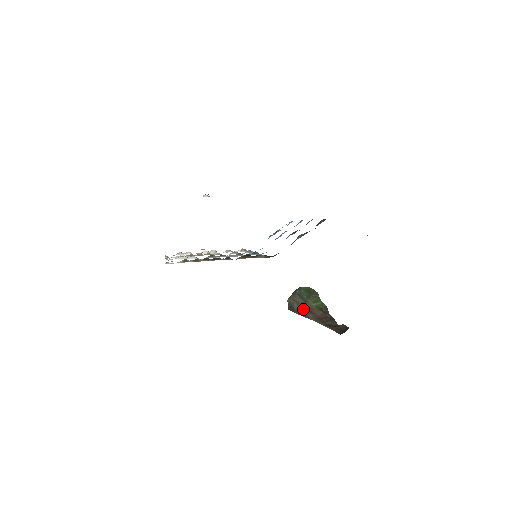
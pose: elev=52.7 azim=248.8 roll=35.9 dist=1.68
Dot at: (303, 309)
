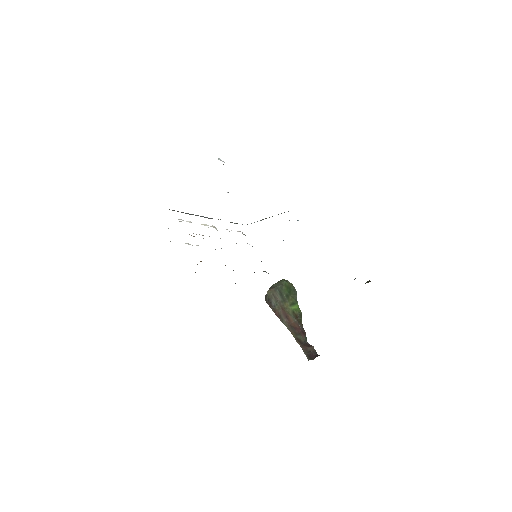
Dot at: (280, 310)
